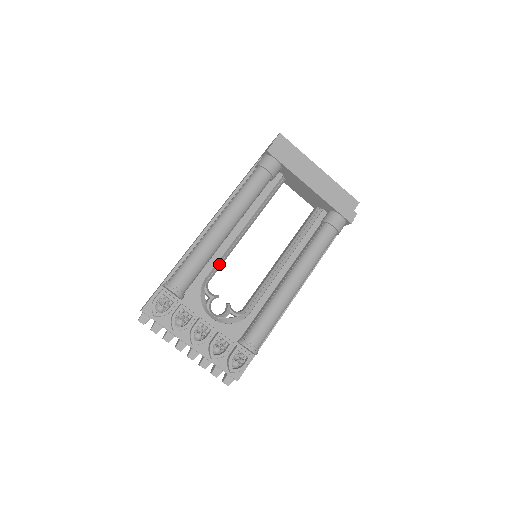
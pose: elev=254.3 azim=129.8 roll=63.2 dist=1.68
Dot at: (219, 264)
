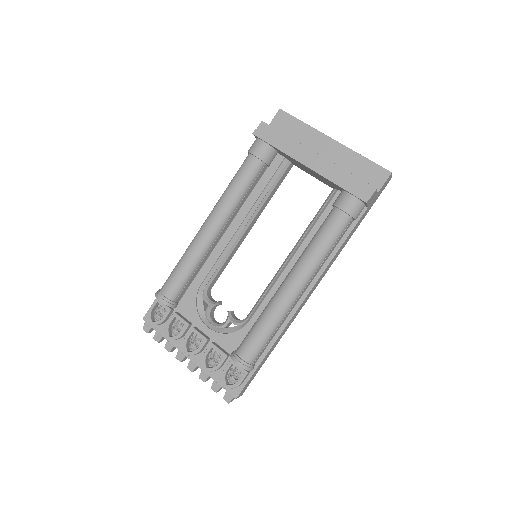
Dot at: (217, 268)
